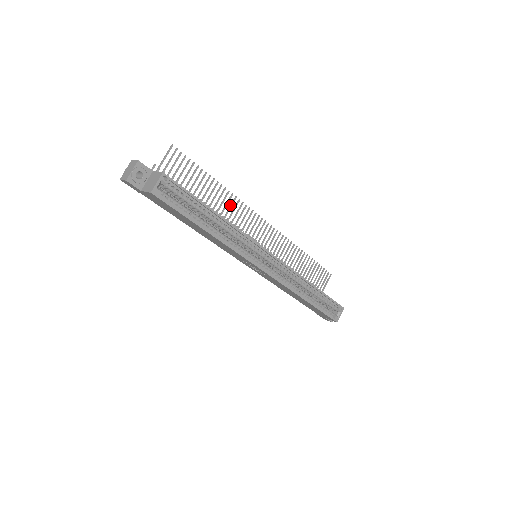
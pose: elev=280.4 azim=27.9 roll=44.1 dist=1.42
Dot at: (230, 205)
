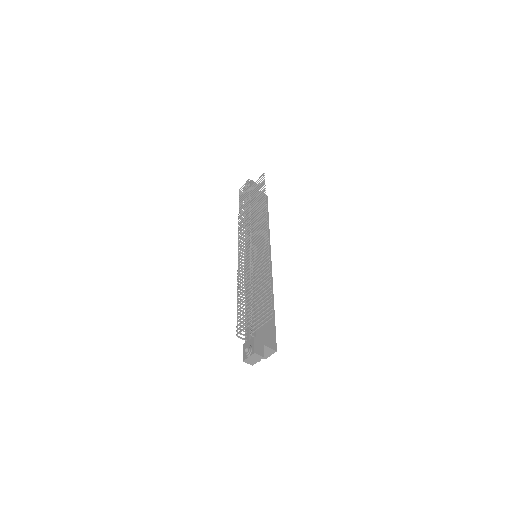
Dot at: occluded
